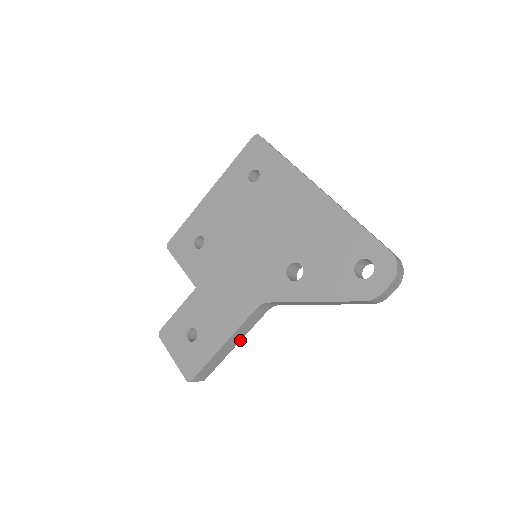
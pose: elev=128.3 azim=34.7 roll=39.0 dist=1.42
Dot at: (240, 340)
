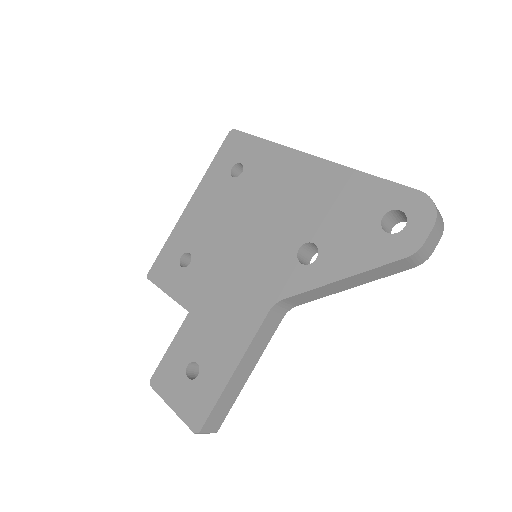
Dot at: (255, 364)
